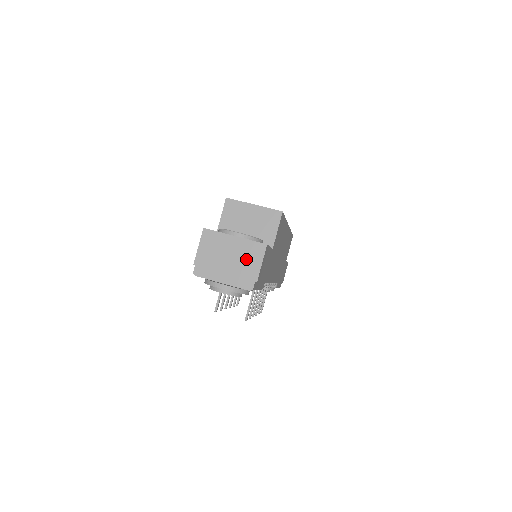
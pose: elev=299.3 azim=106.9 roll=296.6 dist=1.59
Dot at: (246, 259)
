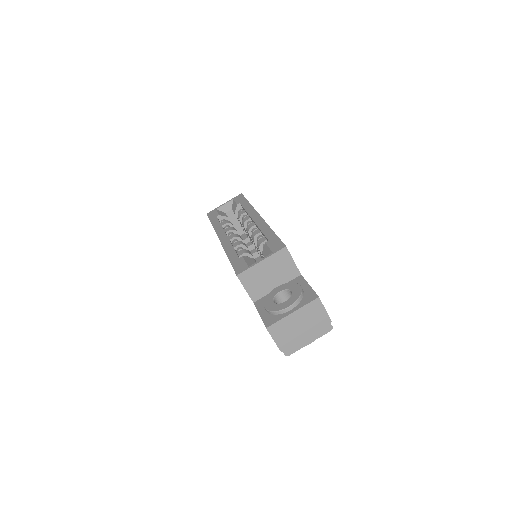
Dot at: (313, 317)
